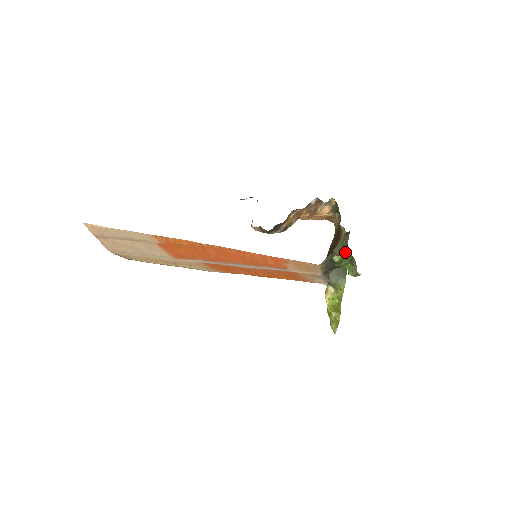
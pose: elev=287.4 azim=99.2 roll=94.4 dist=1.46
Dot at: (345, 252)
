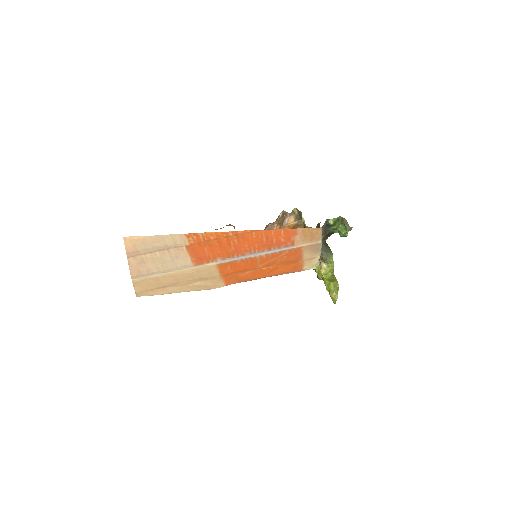
Dot at: occluded
